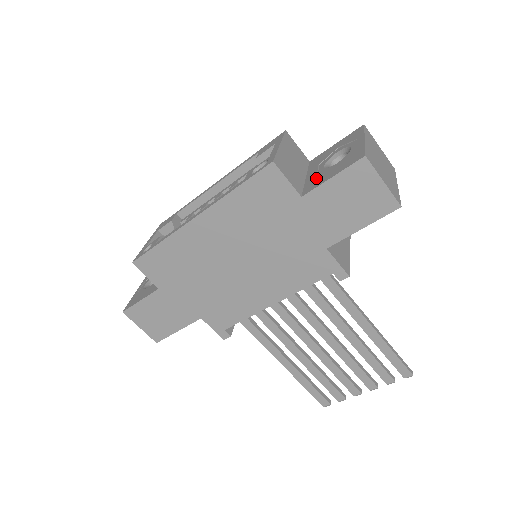
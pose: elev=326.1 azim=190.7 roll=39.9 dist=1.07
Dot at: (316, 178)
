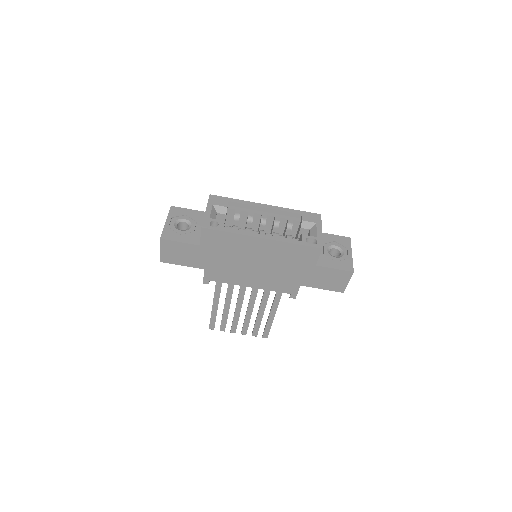
Dot at: (324, 257)
